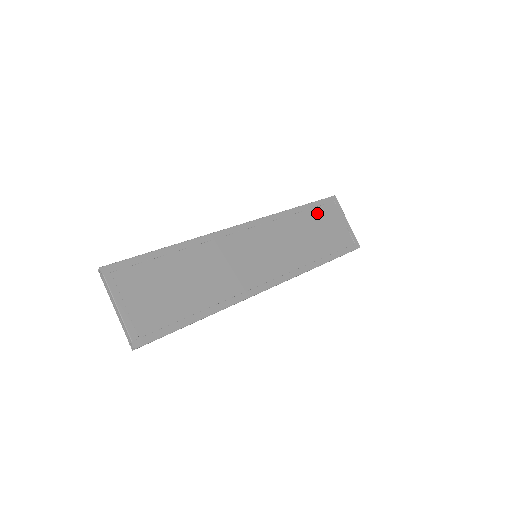
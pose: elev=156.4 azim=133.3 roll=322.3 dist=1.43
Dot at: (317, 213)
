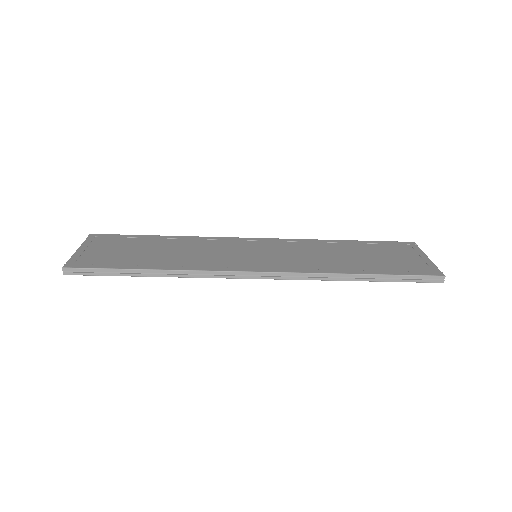
Dot at: (373, 247)
